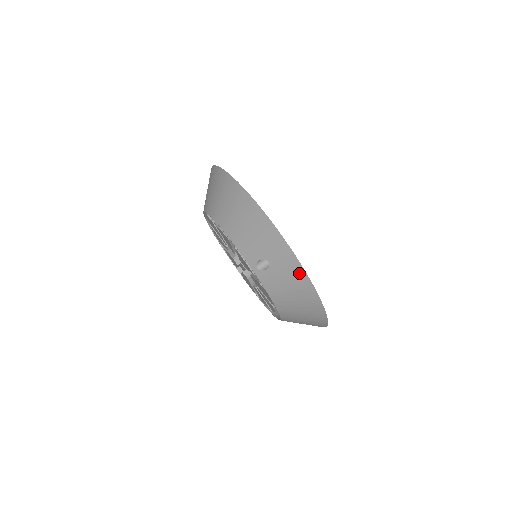
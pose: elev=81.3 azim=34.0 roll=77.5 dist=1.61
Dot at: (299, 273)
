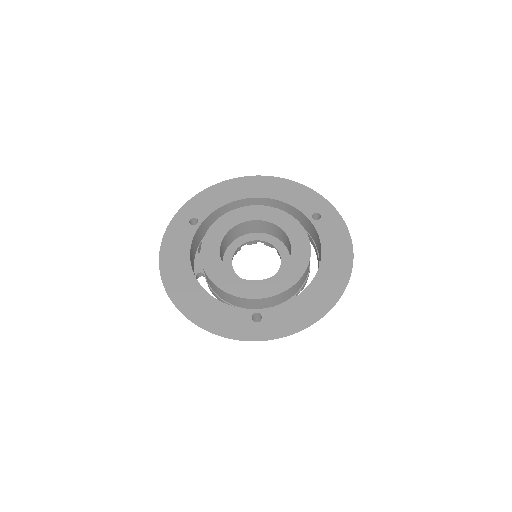
Dot at: (280, 335)
